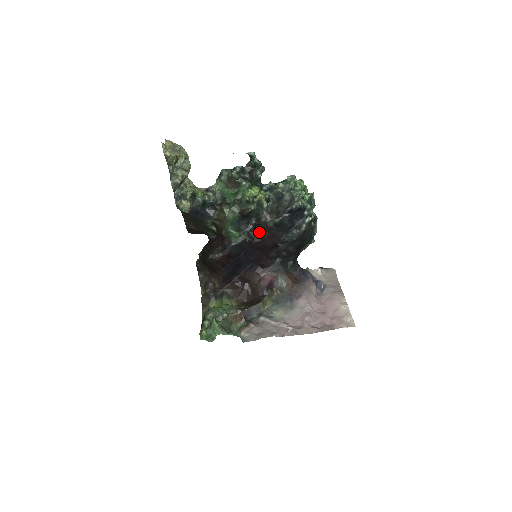
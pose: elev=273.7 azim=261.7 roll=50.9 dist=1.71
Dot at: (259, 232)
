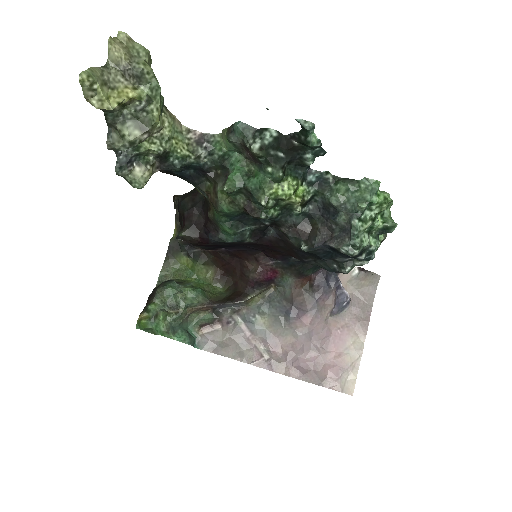
Dot at: (272, 236)
